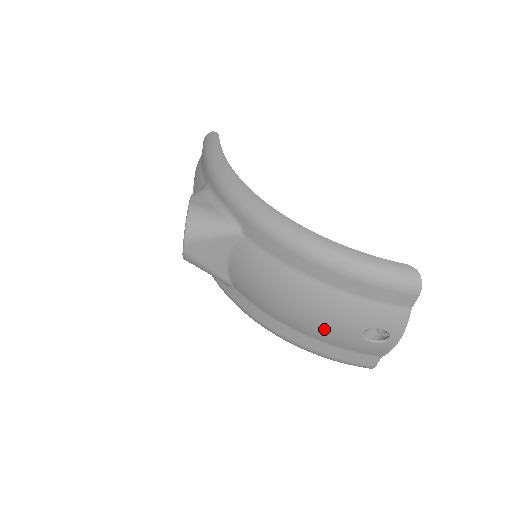
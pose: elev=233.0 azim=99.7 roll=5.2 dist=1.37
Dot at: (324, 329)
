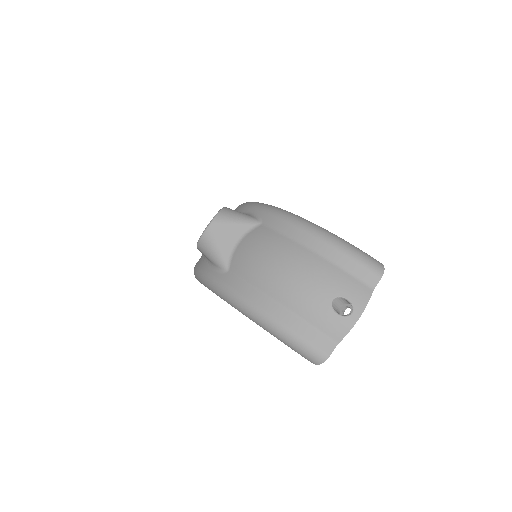
Dot at: (302, 293)
